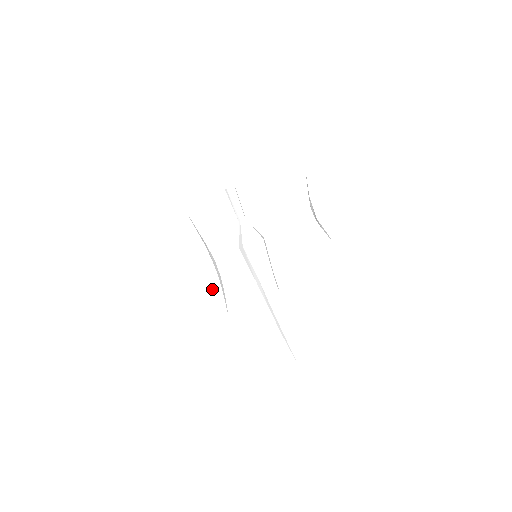
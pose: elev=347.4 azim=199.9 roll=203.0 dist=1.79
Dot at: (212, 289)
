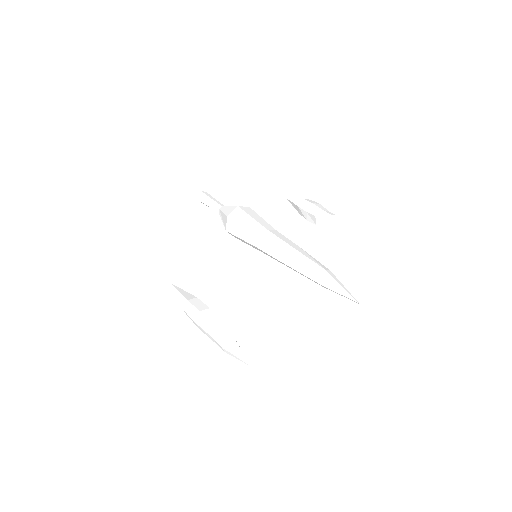
Dot at: (217, 337)
